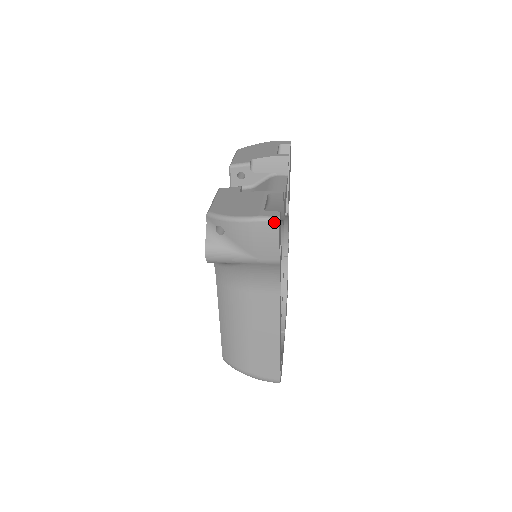
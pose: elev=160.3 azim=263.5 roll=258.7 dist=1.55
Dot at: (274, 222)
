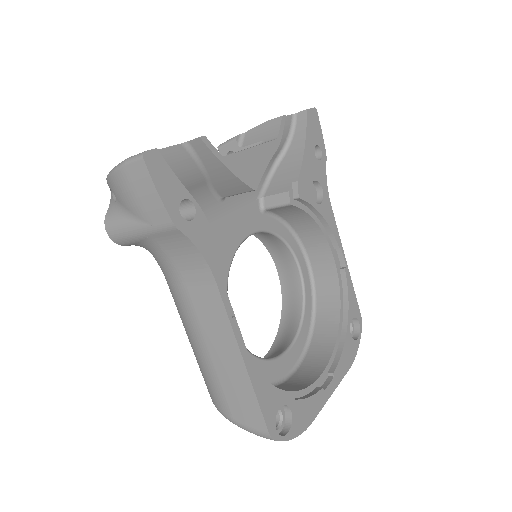
Dot at: (139, 160)
